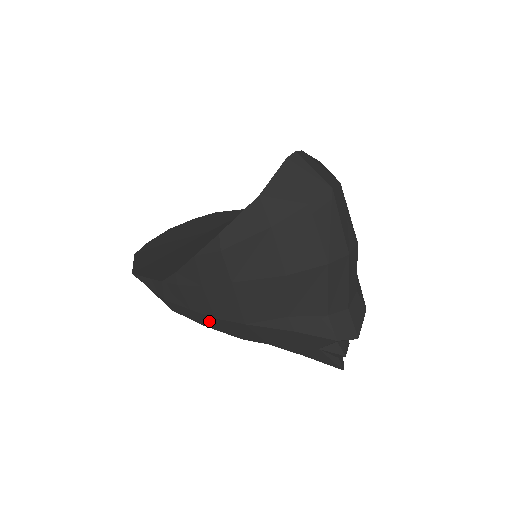
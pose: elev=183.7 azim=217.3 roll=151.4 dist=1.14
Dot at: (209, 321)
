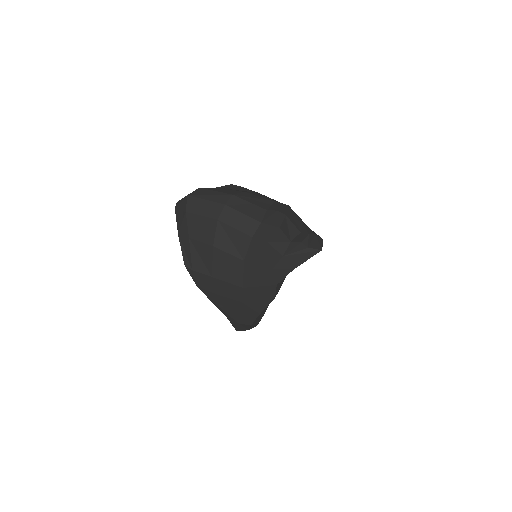
Dot at: (249, 308)
